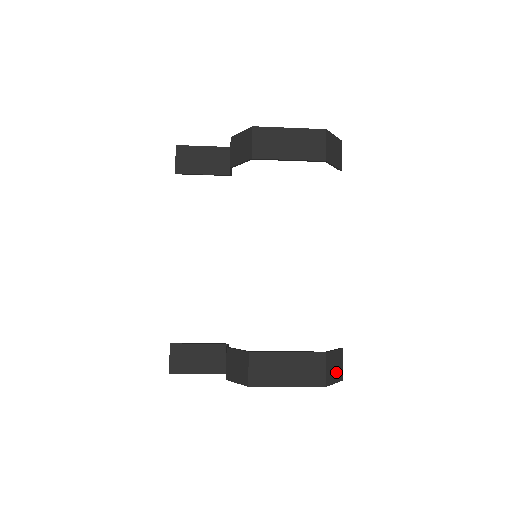
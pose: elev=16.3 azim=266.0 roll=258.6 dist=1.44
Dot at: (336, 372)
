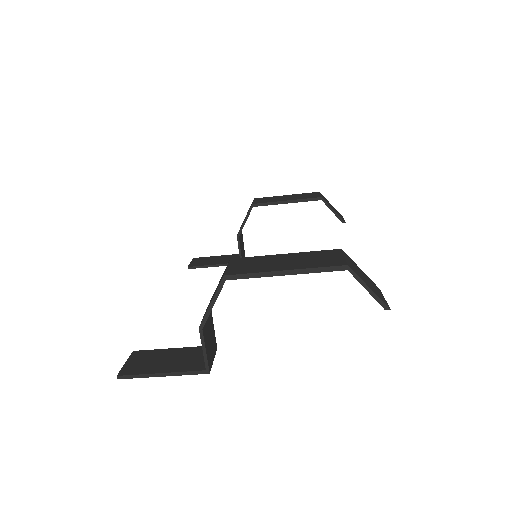
Dot at: (370, 286)
